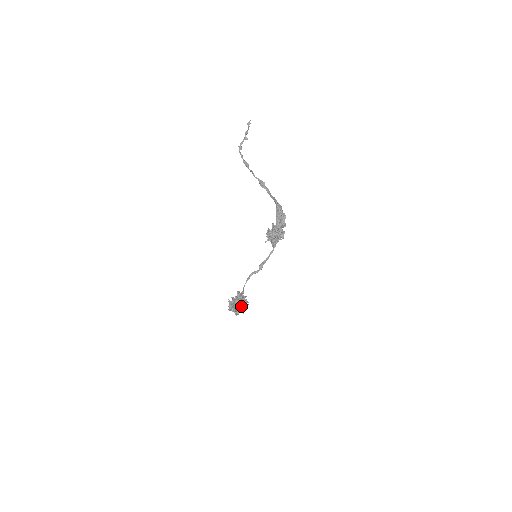
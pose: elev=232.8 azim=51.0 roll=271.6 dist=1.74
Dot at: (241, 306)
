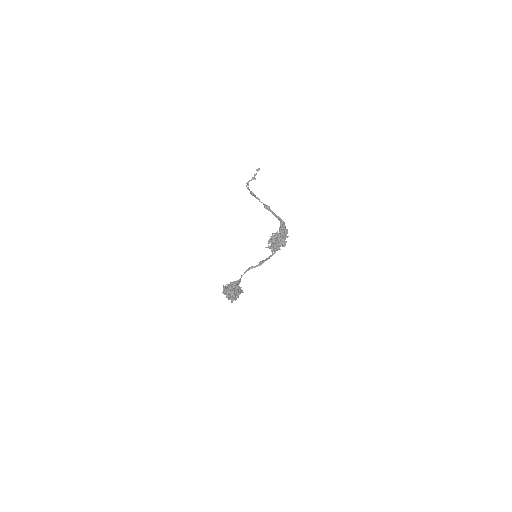
Dot at: (235, 293)
